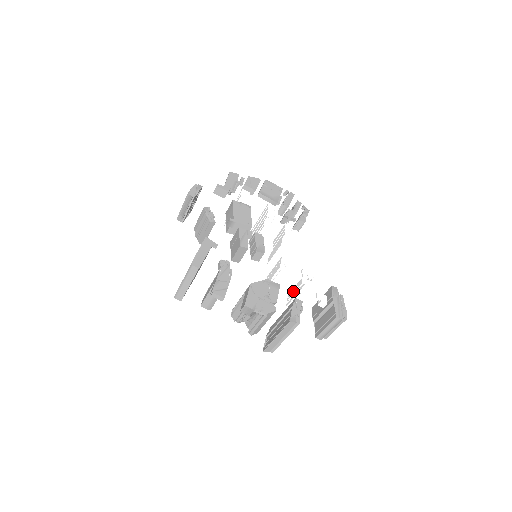
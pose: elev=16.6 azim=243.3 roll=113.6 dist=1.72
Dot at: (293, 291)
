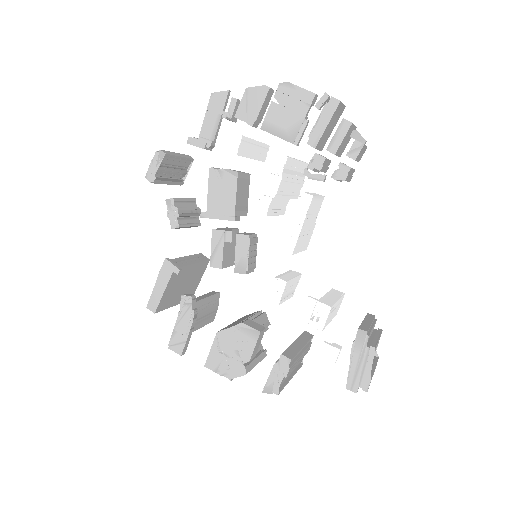
Dot at: occluded
